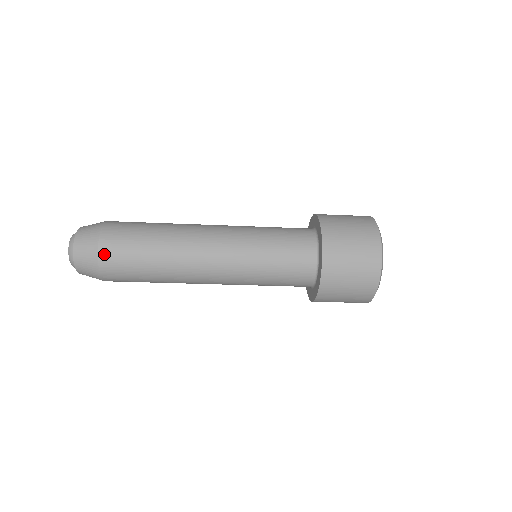
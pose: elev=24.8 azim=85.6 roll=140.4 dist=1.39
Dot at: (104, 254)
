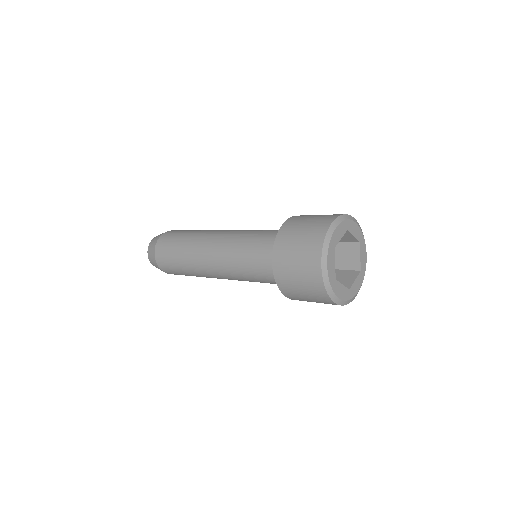
Dot at: occluded
